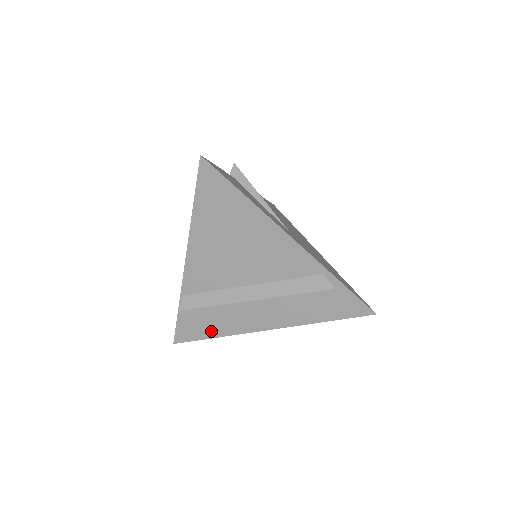
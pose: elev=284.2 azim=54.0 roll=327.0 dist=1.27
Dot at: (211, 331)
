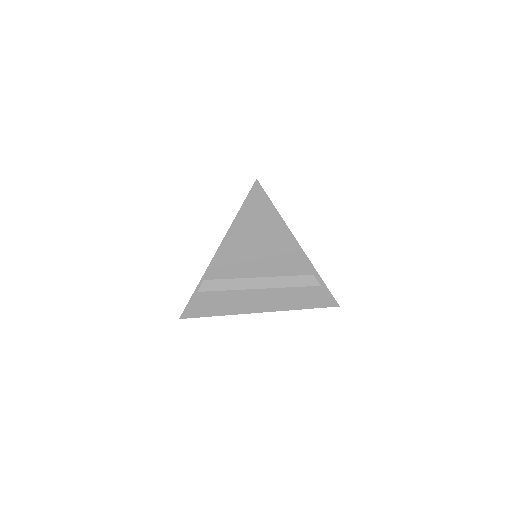
Dot at: (215, 310)
